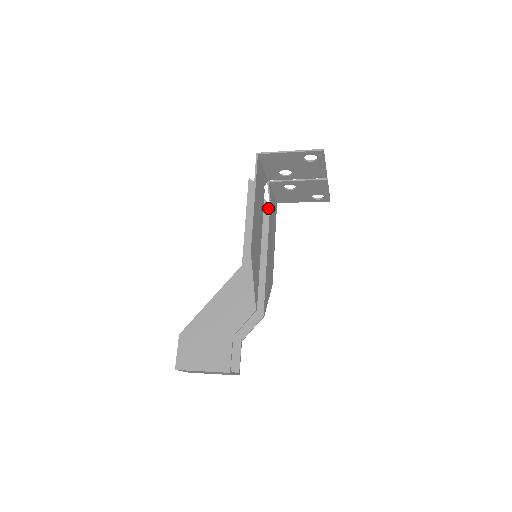
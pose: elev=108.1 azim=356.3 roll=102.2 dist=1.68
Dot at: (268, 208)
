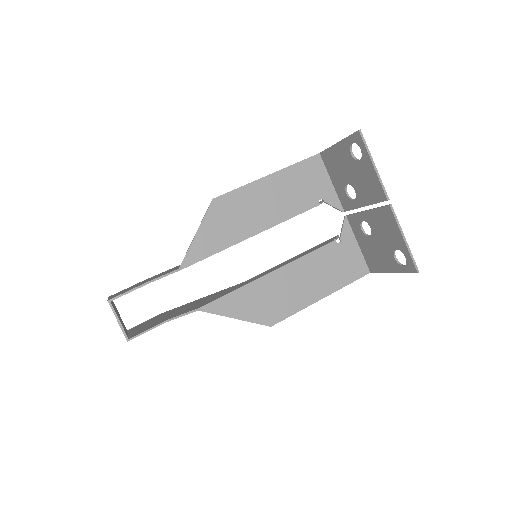
Dot at: (328, 242)
